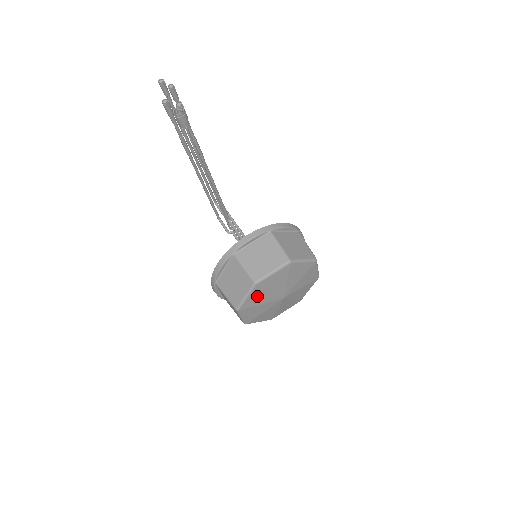
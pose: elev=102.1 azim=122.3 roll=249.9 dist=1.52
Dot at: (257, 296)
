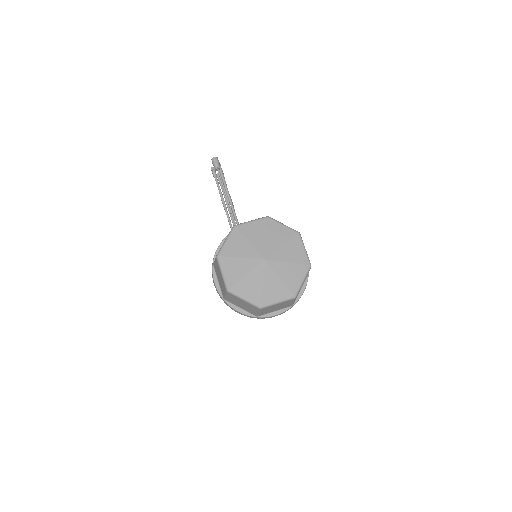
Dot at: (236, 244)
